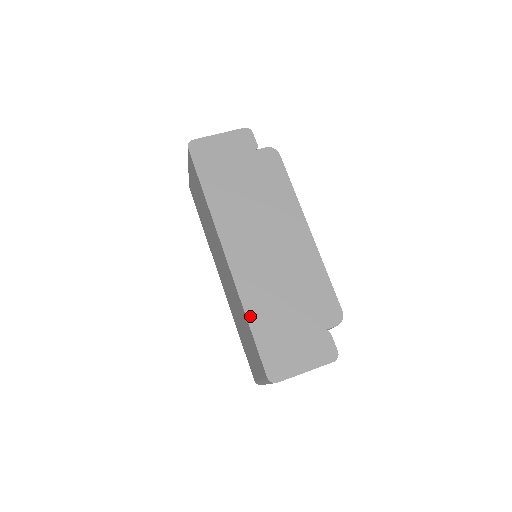
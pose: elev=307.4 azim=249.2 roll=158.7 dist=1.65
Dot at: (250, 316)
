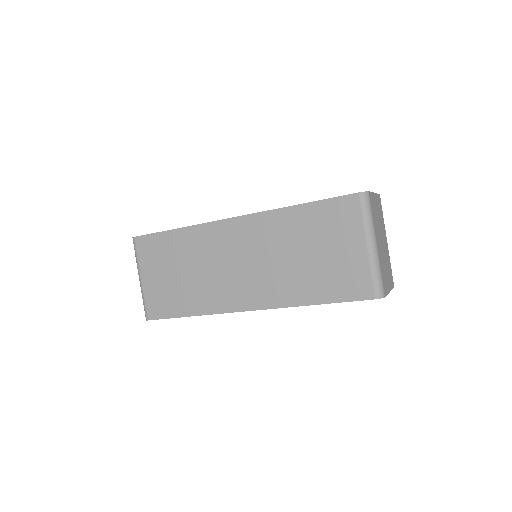
Dot at: (296, 205)
